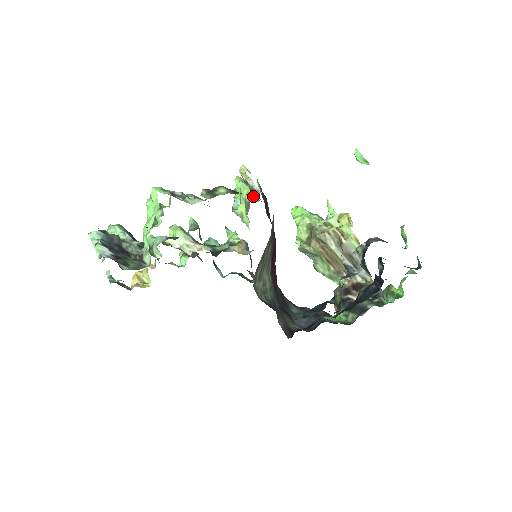
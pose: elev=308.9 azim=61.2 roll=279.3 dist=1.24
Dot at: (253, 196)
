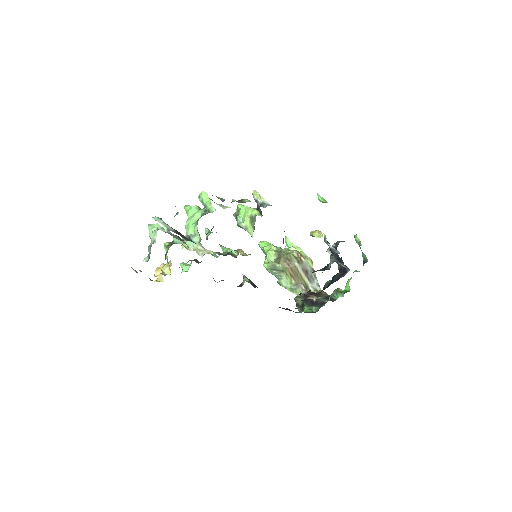
Dot at: (257, 213)
